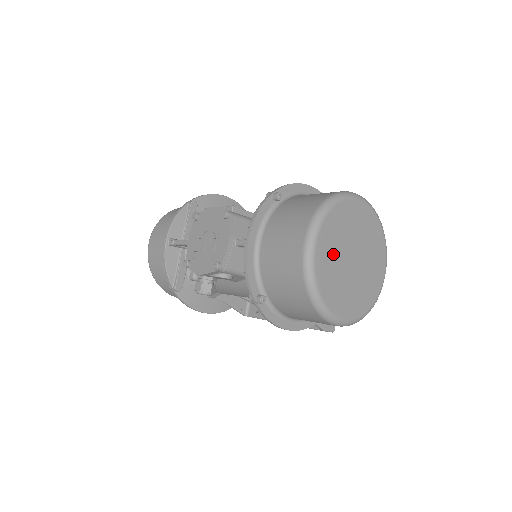
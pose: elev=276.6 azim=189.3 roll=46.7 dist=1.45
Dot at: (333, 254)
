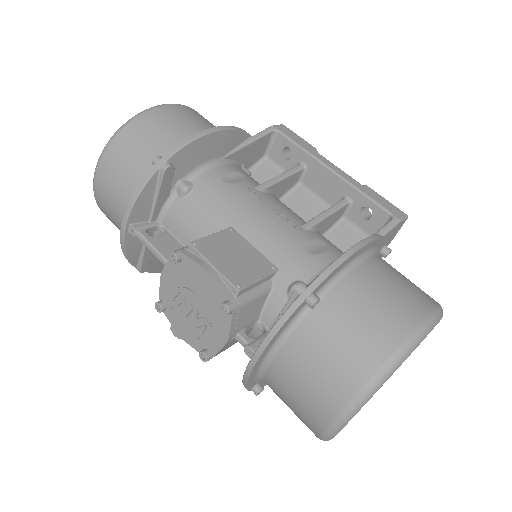
Dot at: occluded
